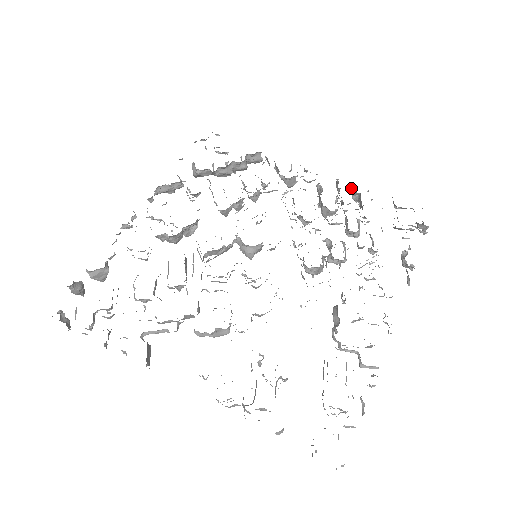
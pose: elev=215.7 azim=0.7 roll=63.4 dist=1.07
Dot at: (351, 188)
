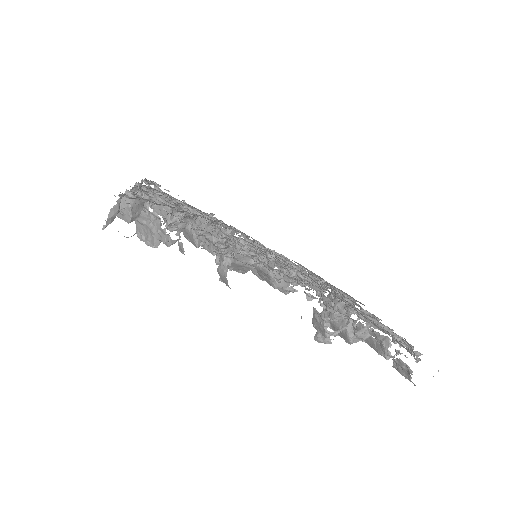
Dot at: occluded
